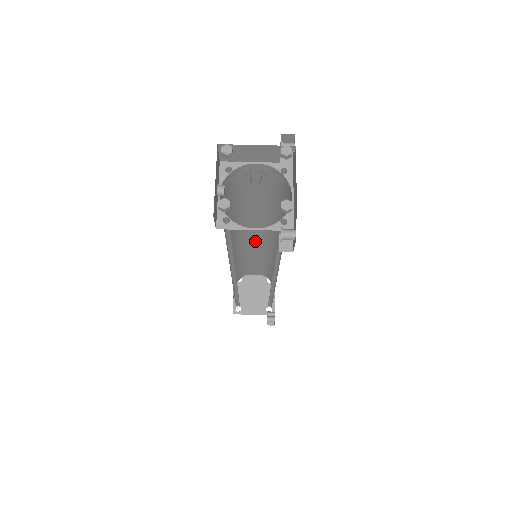
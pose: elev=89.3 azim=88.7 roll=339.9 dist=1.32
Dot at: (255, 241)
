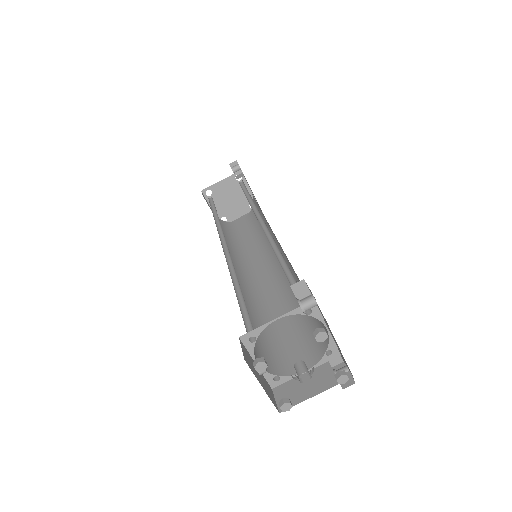
Dot at: occluded
